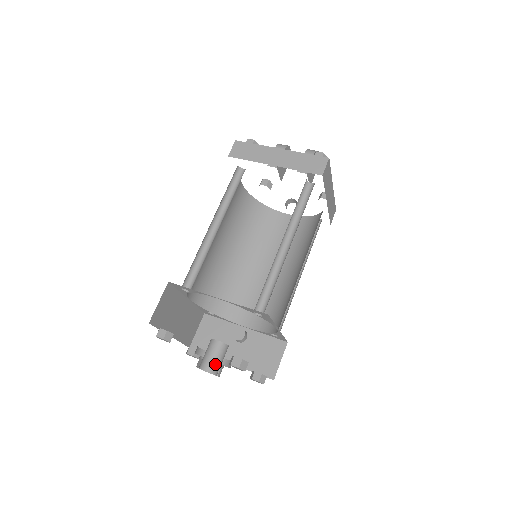
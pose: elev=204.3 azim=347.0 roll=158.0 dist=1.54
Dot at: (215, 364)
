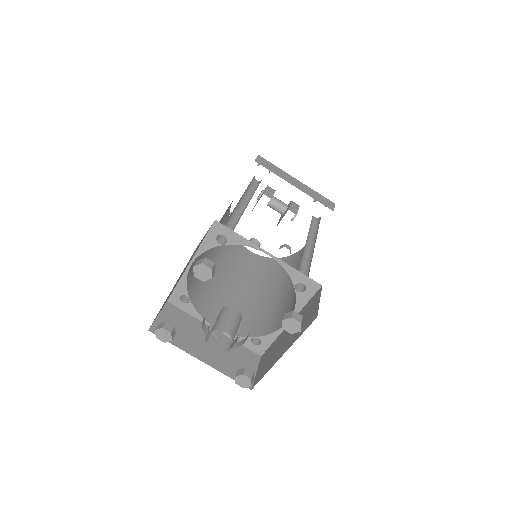
Dot at: (235, 331)
